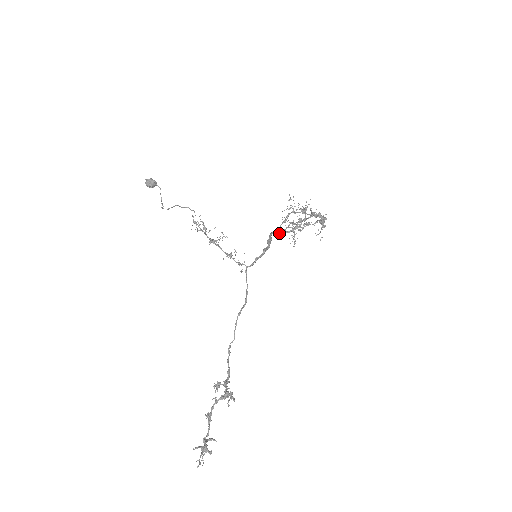
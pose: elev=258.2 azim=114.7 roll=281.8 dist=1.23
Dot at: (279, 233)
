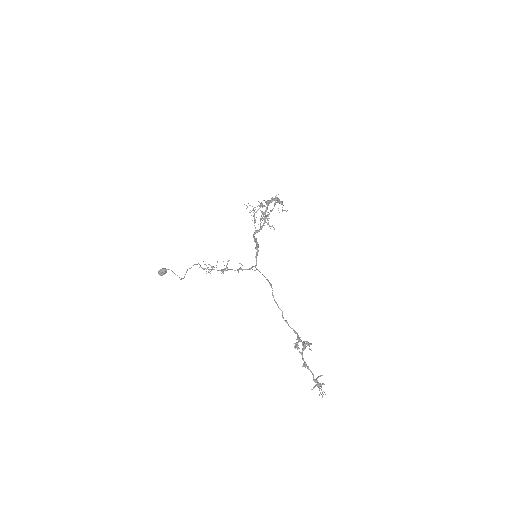
Dot at: (258, 231)
